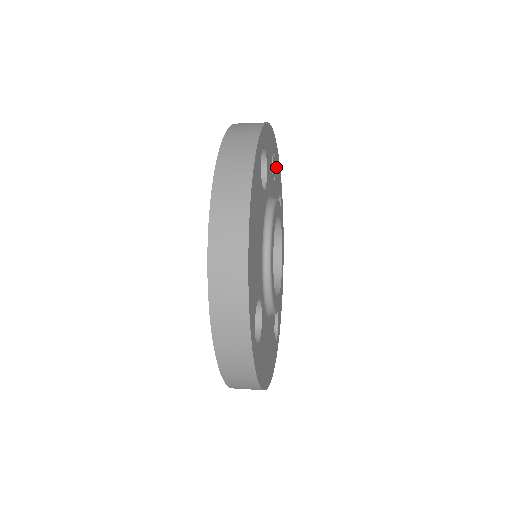
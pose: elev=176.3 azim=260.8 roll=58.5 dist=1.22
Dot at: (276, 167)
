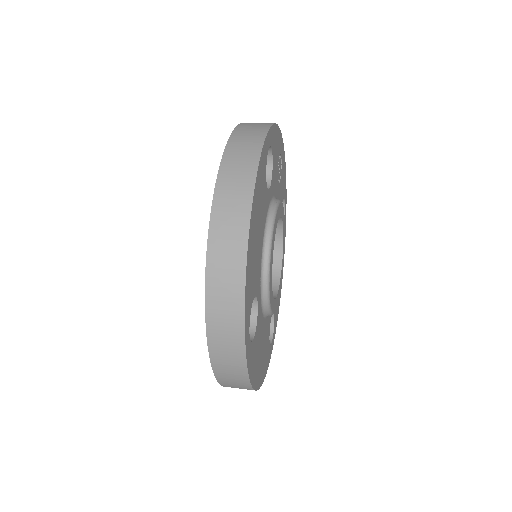
Dot at: (282, 170)
